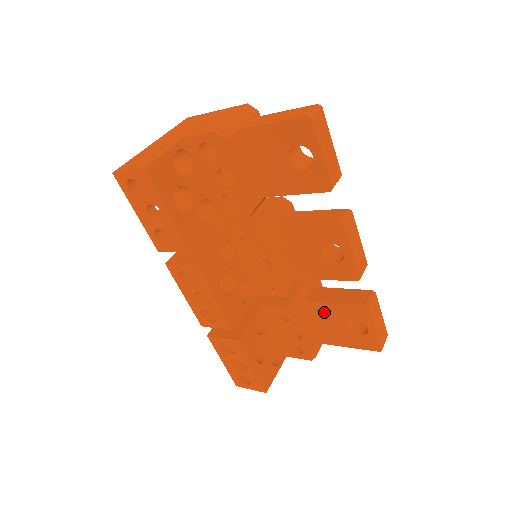
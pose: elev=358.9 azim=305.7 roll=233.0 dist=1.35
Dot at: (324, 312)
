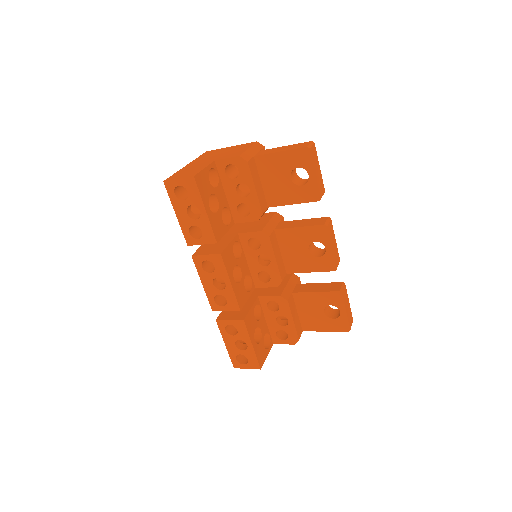
Dot at: (306, 301)
